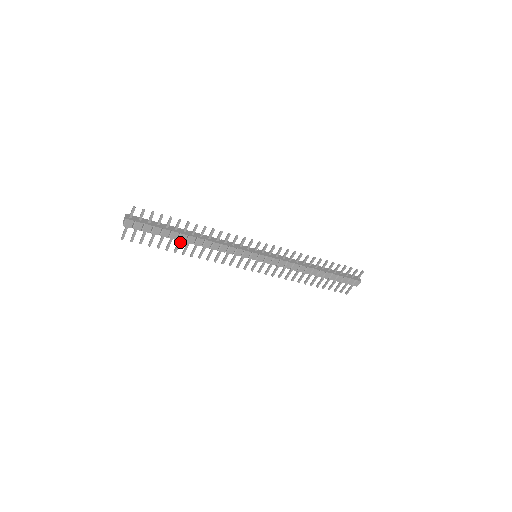
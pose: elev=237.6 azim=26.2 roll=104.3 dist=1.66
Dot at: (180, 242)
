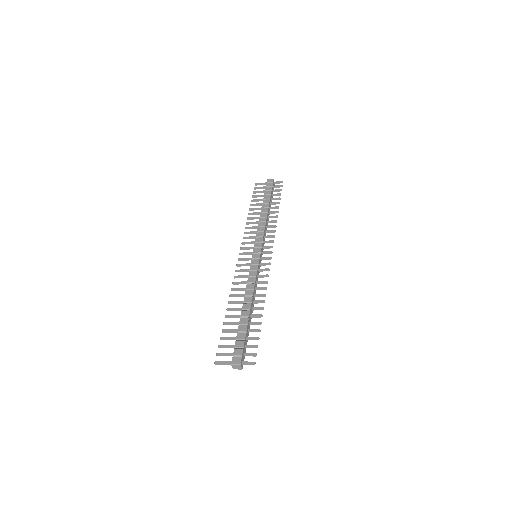
Dot at: (239, 316)
